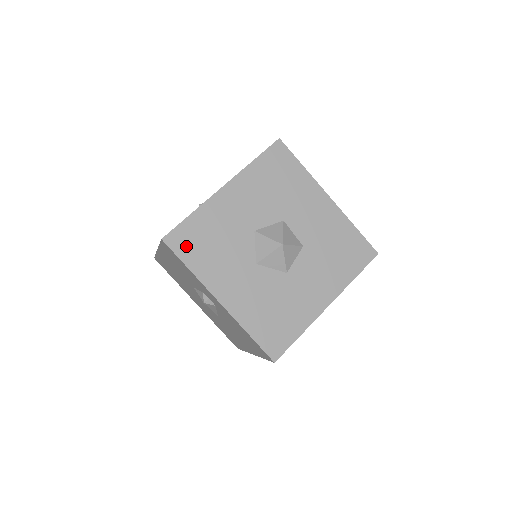
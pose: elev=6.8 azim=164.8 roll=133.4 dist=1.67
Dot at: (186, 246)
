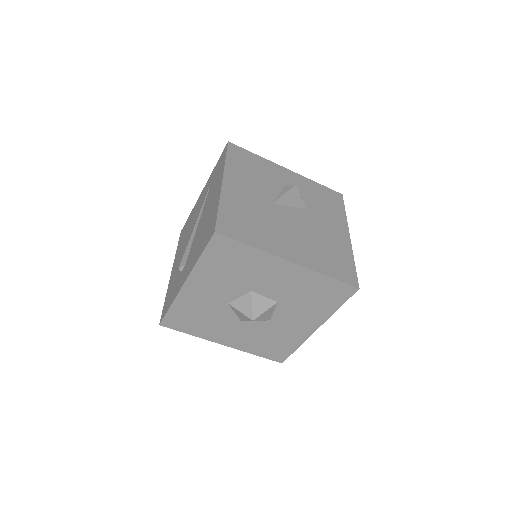
Dot at: (179, 324)
